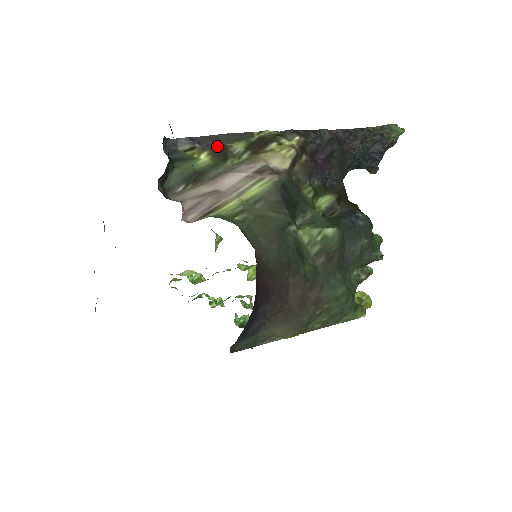
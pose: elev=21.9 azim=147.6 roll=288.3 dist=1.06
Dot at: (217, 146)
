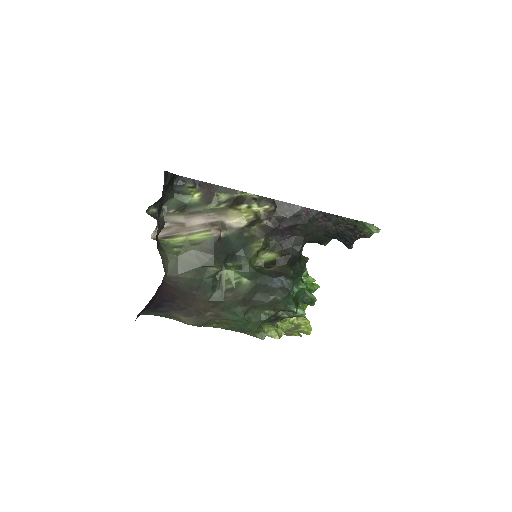
Dot at: (209, 192)
